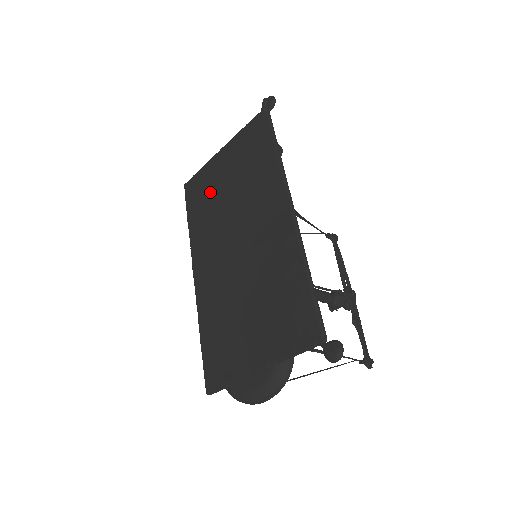
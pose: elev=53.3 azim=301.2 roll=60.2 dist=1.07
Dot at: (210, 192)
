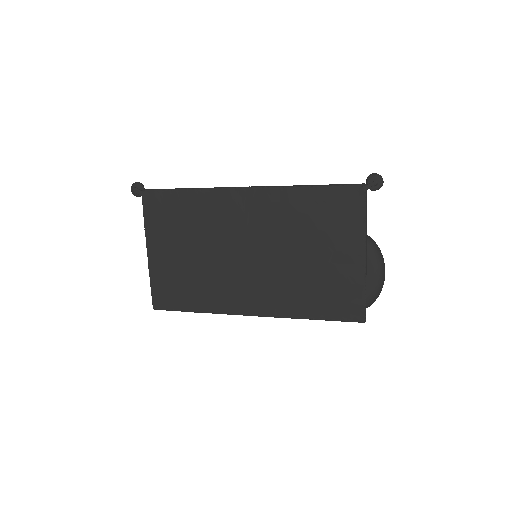
Dot at: (181, 275)
